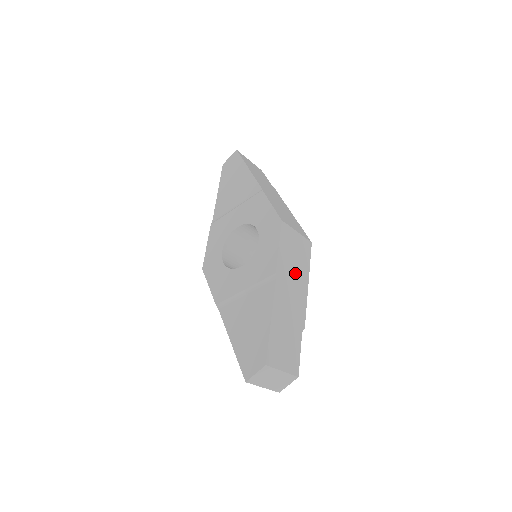
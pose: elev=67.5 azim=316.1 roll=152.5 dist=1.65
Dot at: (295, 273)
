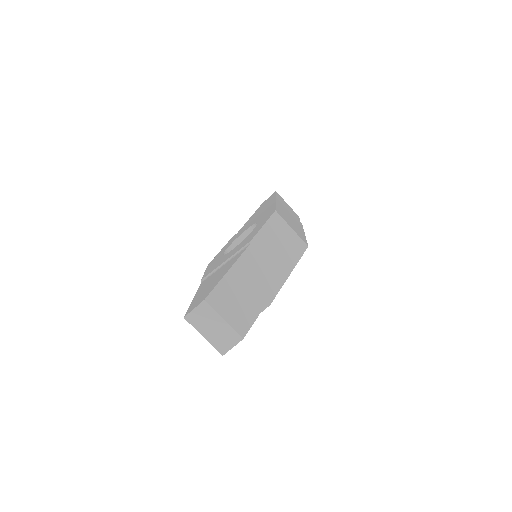
Dot at: (276, 256)
